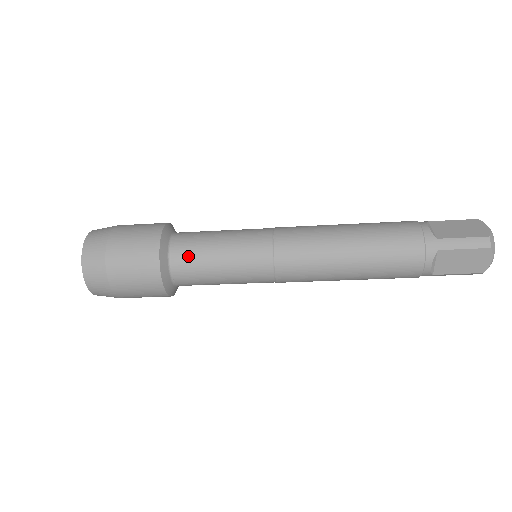
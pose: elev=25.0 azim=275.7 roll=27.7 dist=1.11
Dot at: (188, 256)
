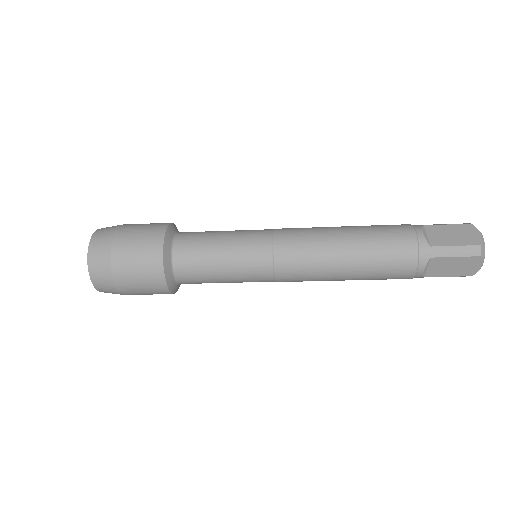
Dot at: (191, 260)
